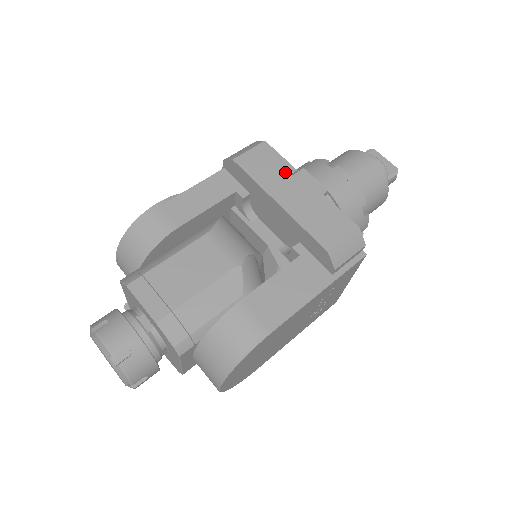
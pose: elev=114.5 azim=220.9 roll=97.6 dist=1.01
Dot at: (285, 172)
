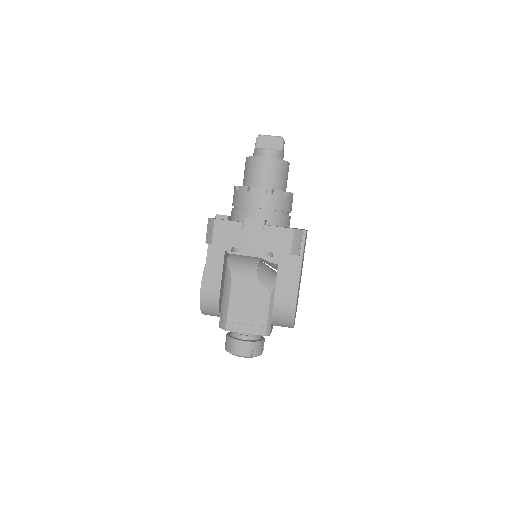
Dot at: (239, 229)
